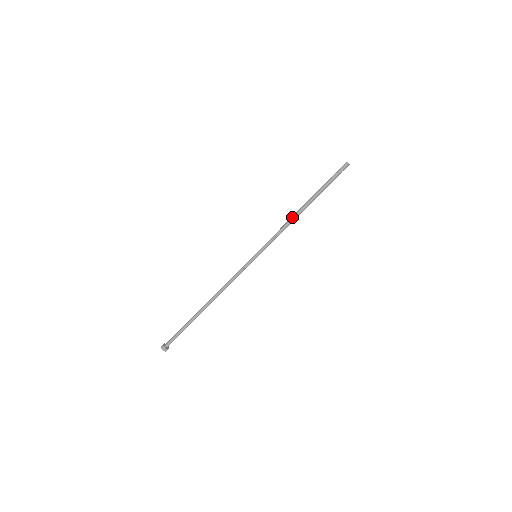
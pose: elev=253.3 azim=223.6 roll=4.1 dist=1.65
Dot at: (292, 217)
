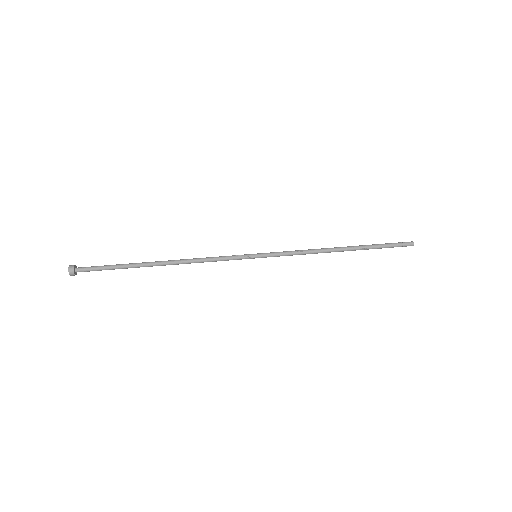
Dot at: (322, 249)
